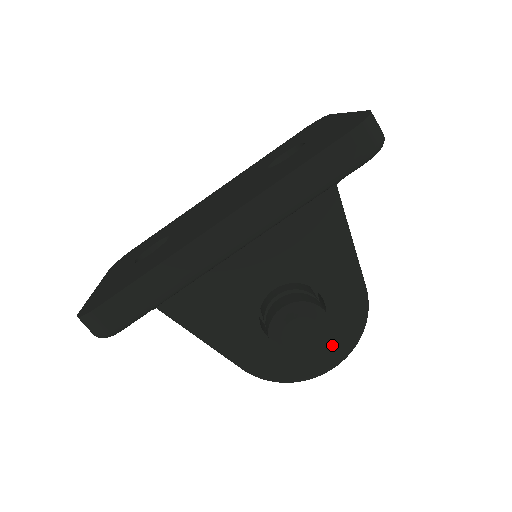
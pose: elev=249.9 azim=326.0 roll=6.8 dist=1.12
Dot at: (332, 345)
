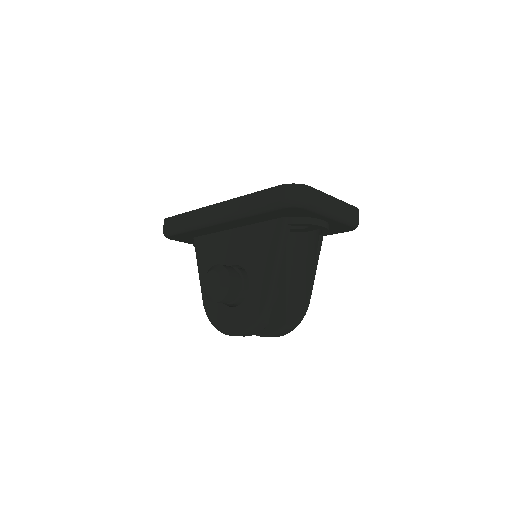
Dot at: (240, 319)
